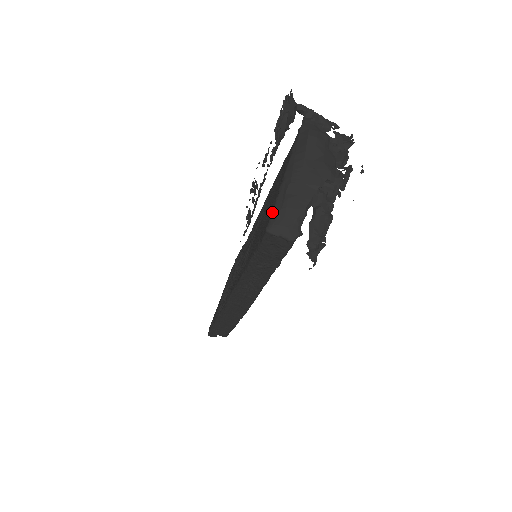
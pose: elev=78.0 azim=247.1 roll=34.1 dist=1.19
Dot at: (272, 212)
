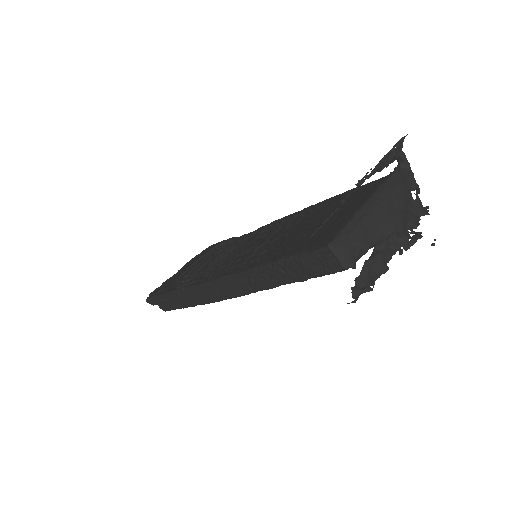
Dot at: (340, 231)
